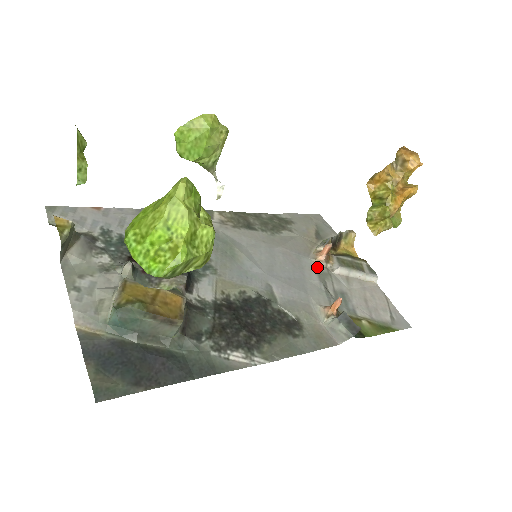
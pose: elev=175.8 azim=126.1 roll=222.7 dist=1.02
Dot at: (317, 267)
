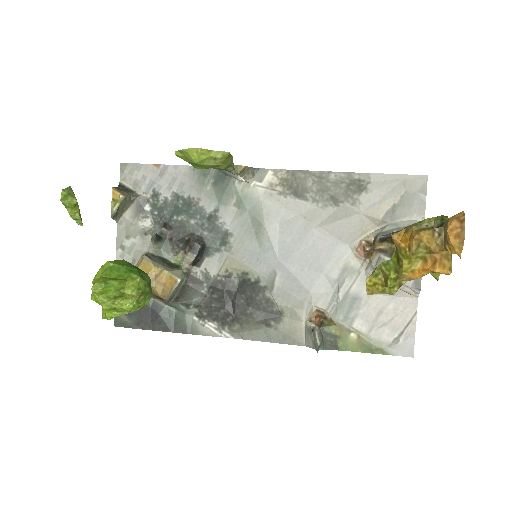
Dot at: (350, 260)
